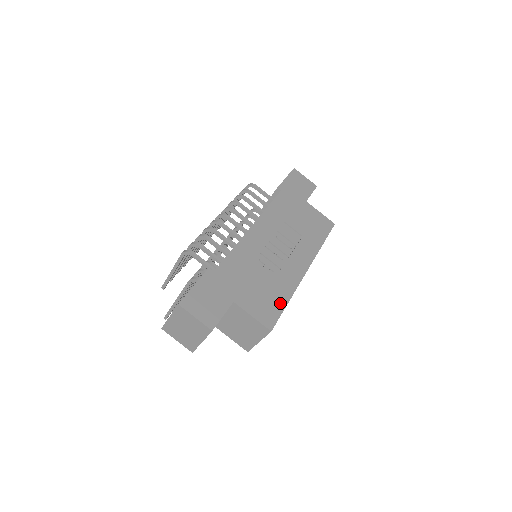
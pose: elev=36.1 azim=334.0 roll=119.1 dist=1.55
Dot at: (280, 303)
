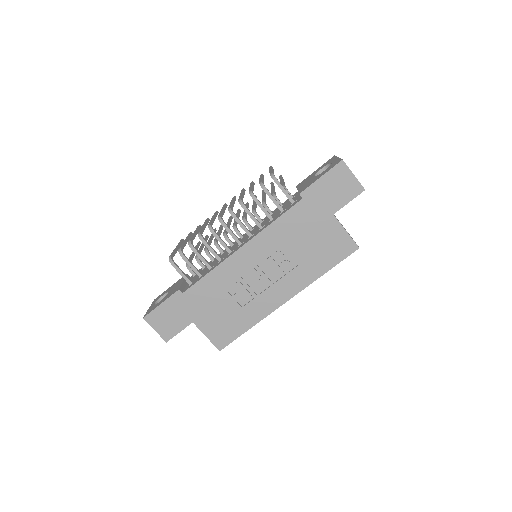
Dot at: (239, 329)
